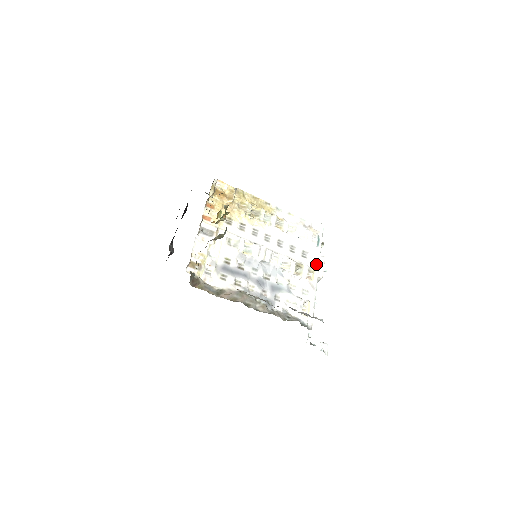
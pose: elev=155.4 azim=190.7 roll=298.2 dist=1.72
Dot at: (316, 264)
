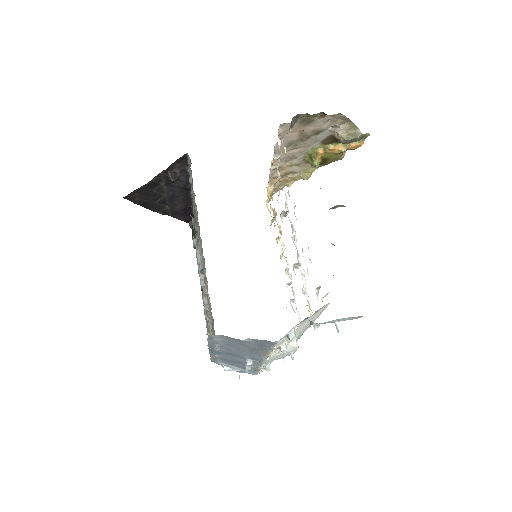
Dot at: occluded
